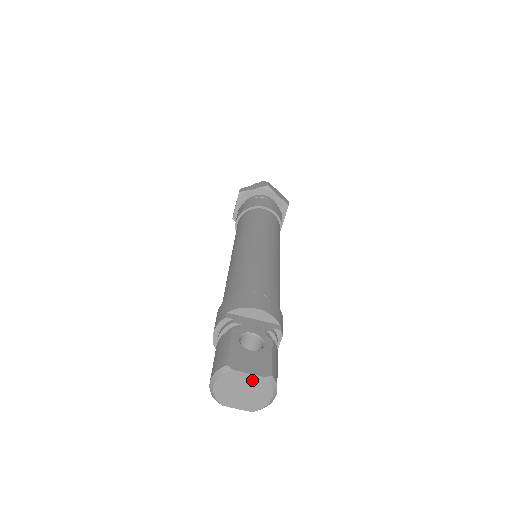
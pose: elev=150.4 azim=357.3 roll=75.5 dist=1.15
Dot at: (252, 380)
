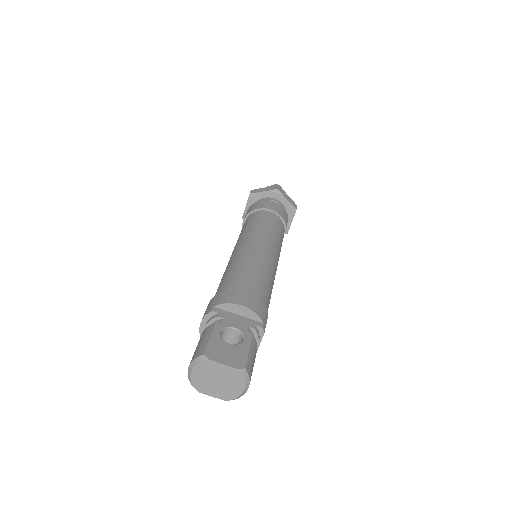
Dot at: (226, 371)
